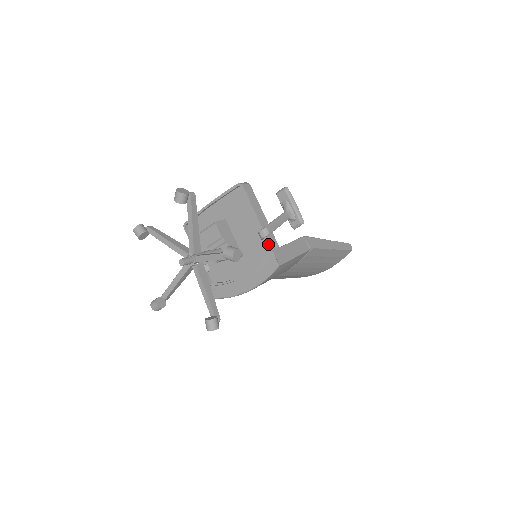
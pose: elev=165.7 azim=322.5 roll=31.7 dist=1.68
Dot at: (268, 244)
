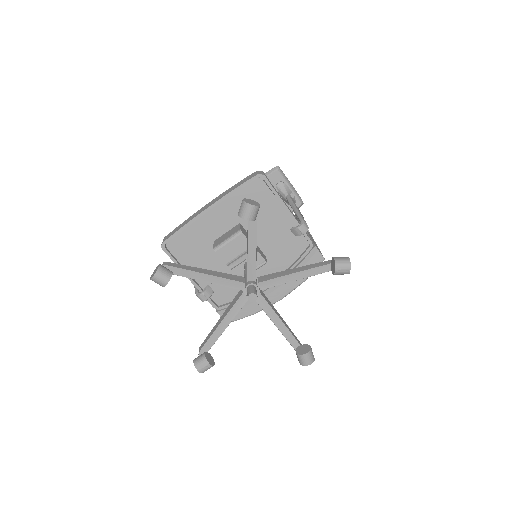
Dot at: (307, 239)
